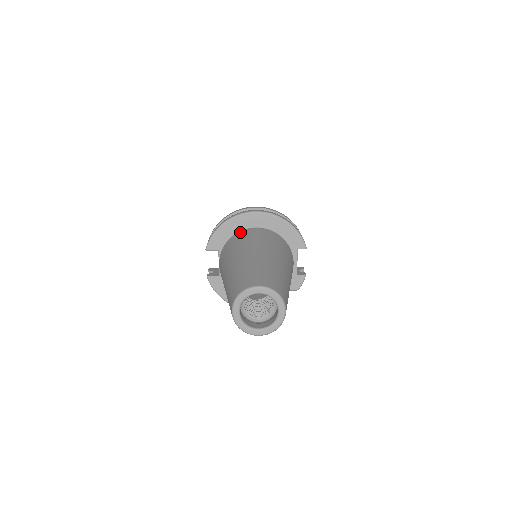
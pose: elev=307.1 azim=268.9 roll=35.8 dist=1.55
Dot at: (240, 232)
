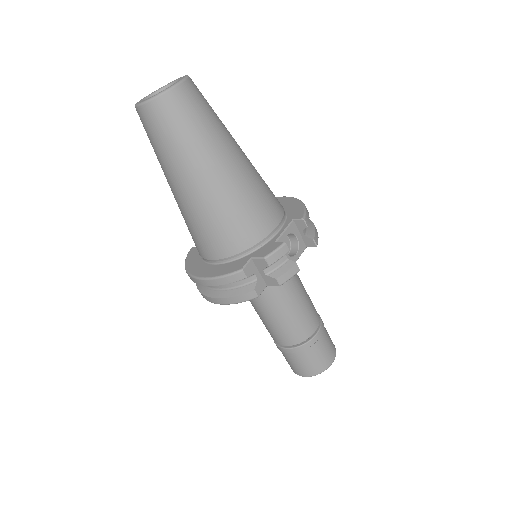
Dot at: occluded
